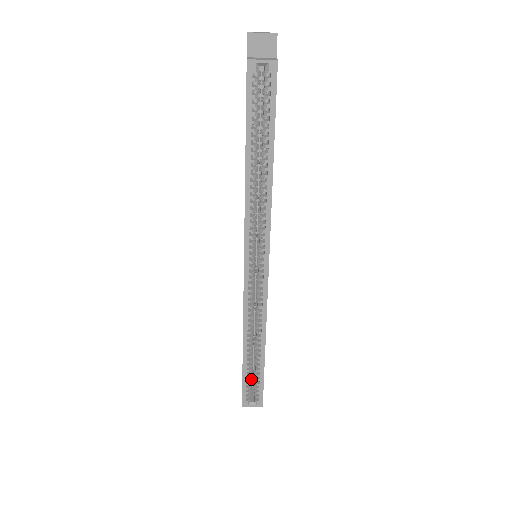
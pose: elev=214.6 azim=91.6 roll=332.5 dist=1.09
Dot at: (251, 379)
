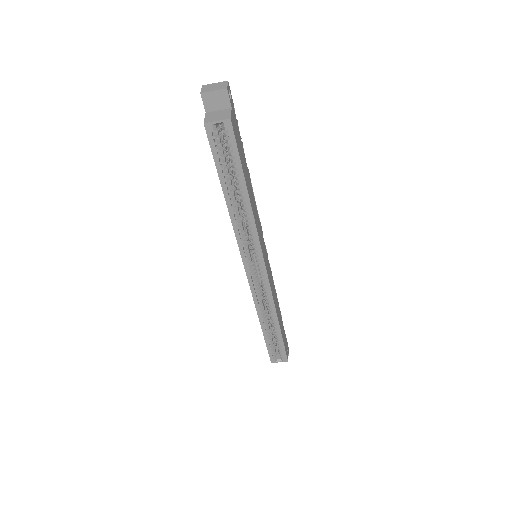
Dot at: (275, 342)
